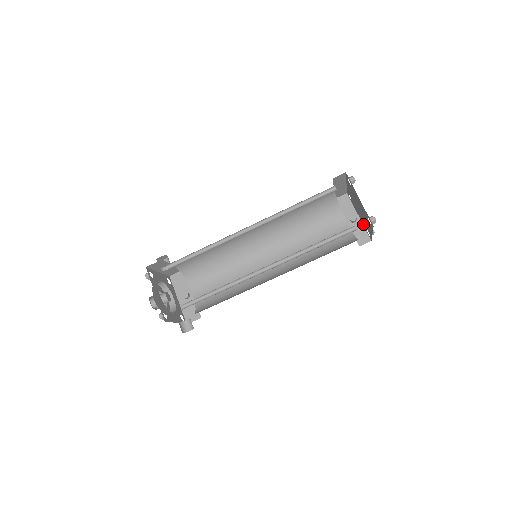
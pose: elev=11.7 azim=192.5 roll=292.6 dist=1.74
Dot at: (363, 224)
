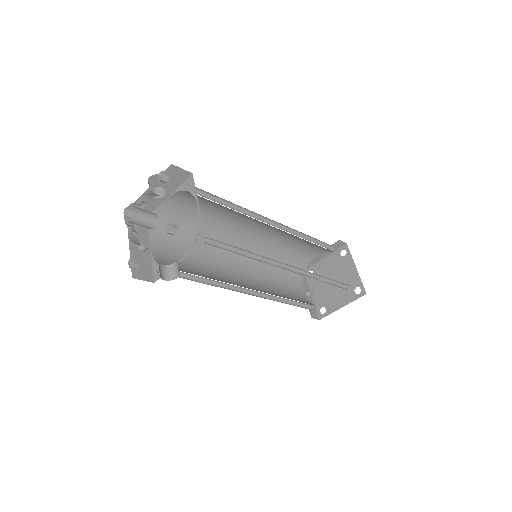
Dot at: (316, 302)
